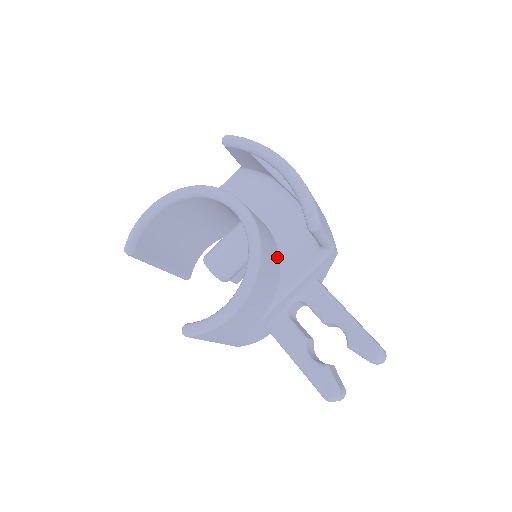
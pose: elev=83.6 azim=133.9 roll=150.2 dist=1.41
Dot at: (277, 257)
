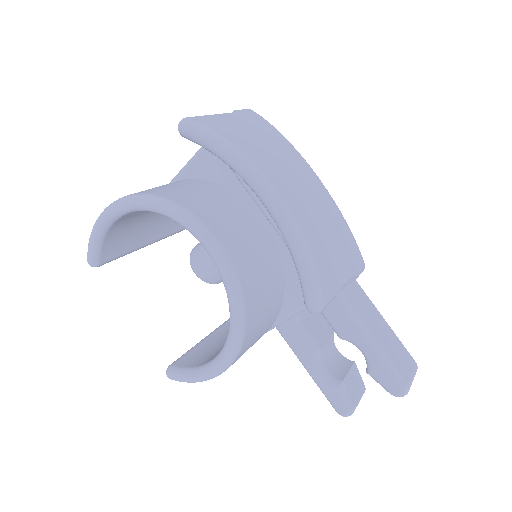
Dot at: (279, 277)
